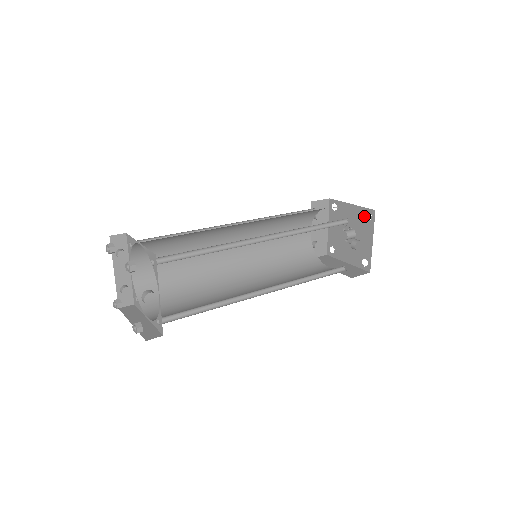
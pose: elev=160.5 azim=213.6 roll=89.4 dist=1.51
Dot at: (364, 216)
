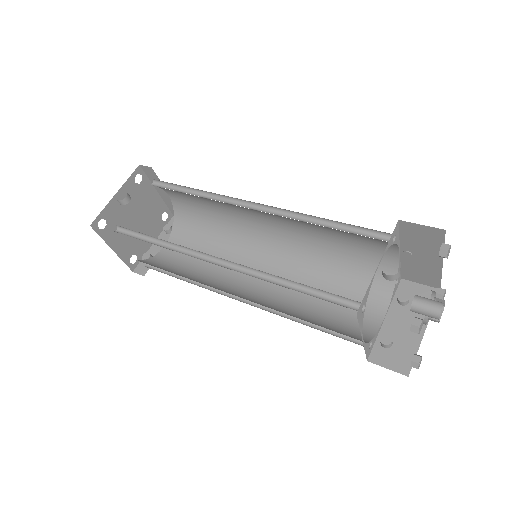
Dot at: (439, 256)
